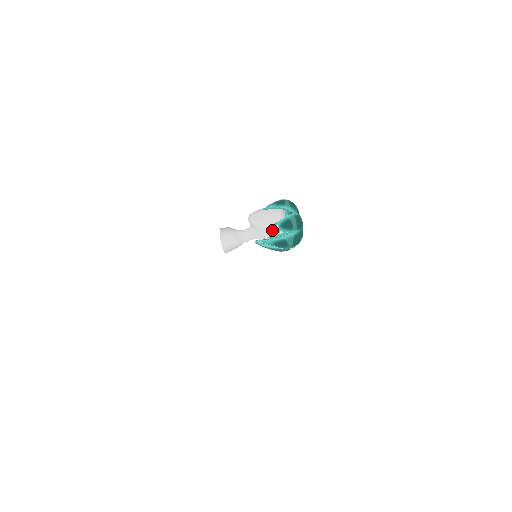
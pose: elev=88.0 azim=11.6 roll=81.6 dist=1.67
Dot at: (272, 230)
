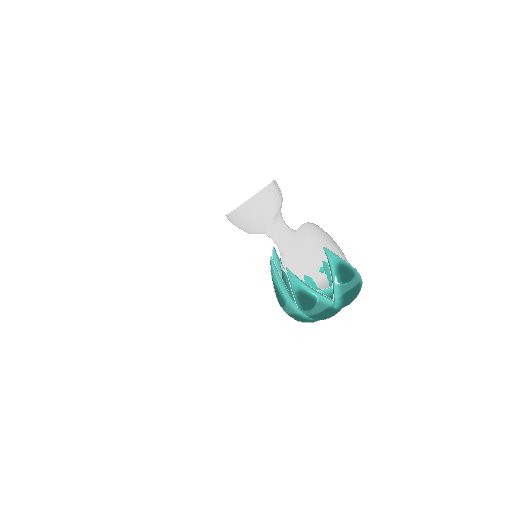
Dot at: occluded
